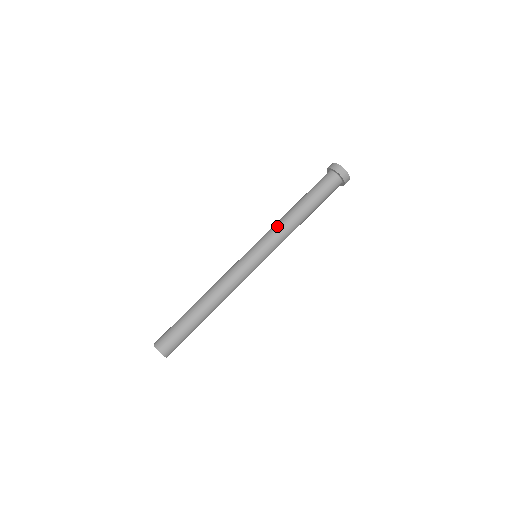
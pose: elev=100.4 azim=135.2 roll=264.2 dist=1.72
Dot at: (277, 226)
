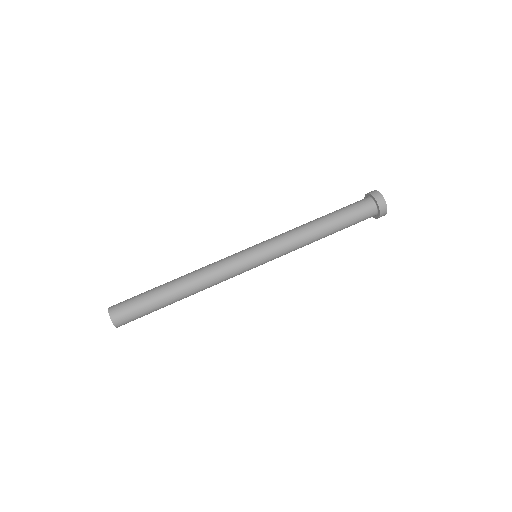
Dot at: occluded
